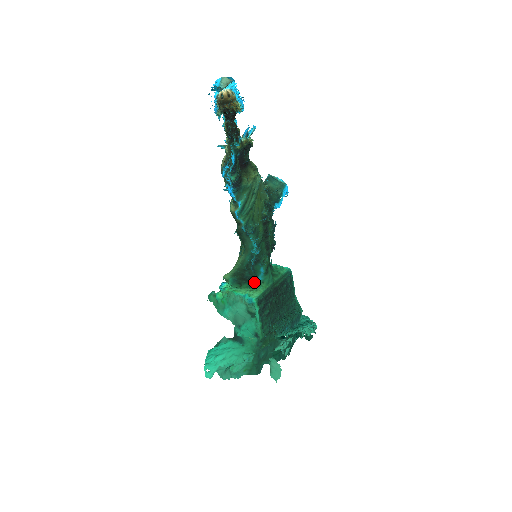
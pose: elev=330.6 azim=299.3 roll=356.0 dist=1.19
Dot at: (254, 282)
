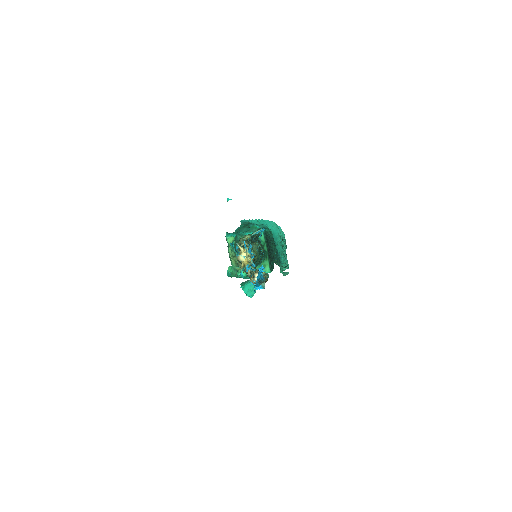
Dot at: occluded
